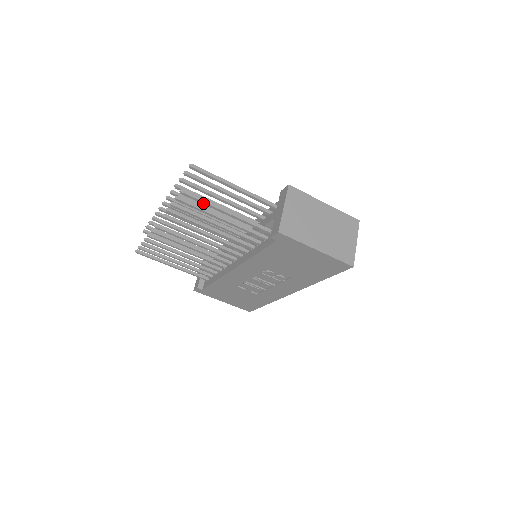
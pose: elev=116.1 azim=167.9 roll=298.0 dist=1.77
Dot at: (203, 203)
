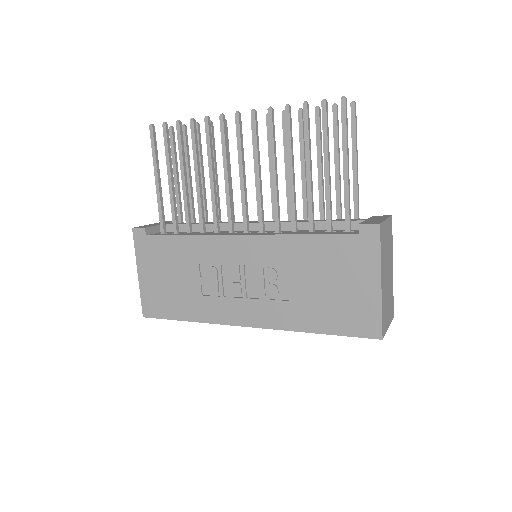
Dot at: (344, 130)
